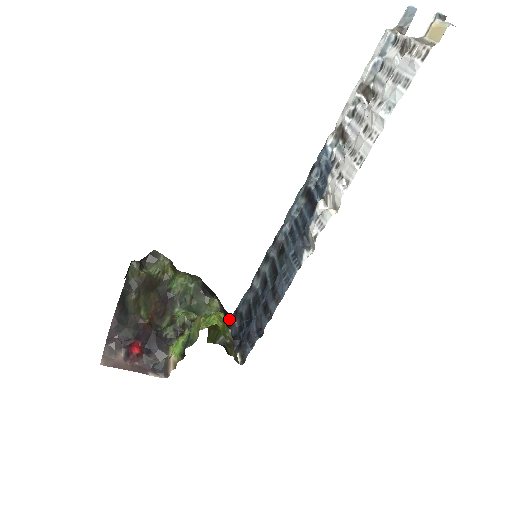
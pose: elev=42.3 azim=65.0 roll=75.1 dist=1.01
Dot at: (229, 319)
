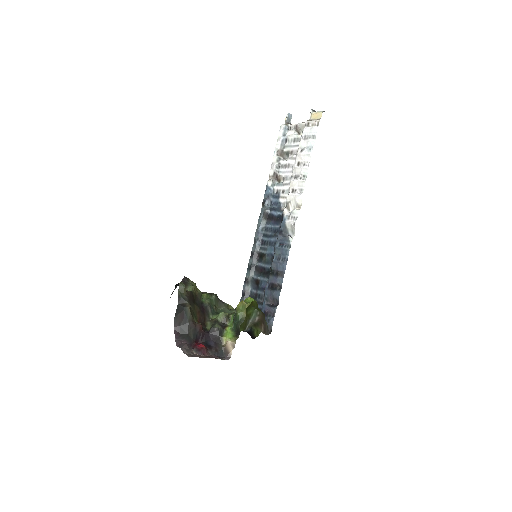
Dot at: occluded
